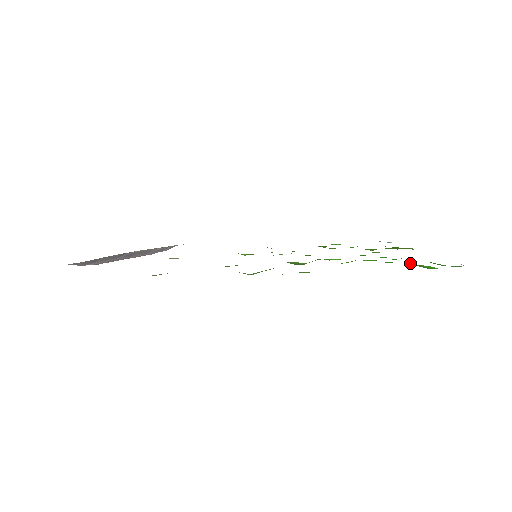
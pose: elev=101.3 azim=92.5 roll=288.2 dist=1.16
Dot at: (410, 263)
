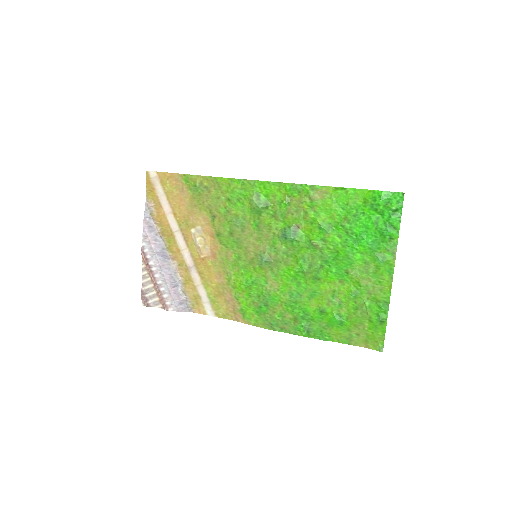
Dot at: (364, 198)
